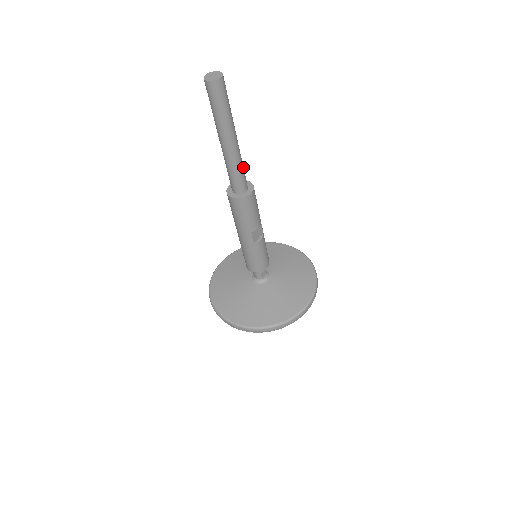
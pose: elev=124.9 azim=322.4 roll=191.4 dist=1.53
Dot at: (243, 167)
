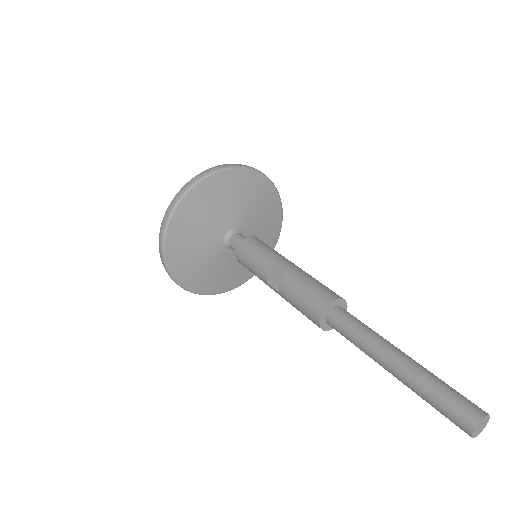
Dot at: occluded
